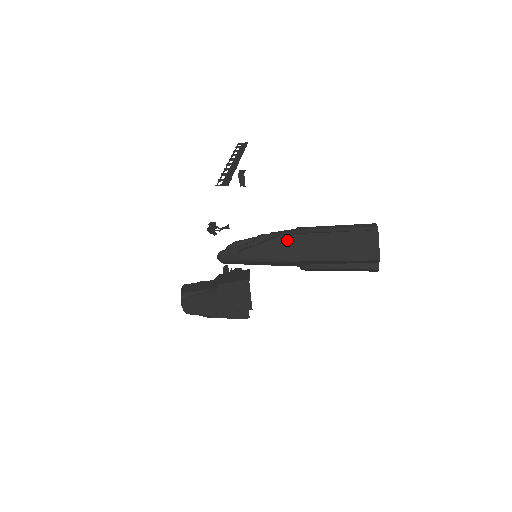
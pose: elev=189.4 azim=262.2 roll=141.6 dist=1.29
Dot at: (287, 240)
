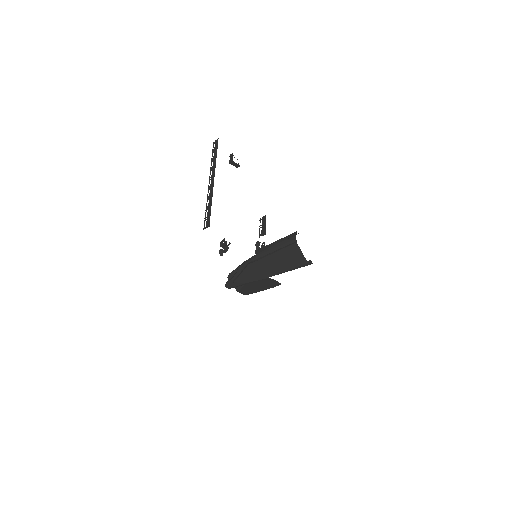
Dot at: (252, 267)
